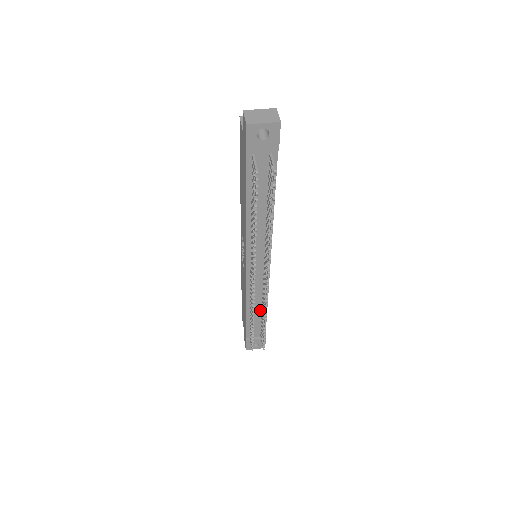
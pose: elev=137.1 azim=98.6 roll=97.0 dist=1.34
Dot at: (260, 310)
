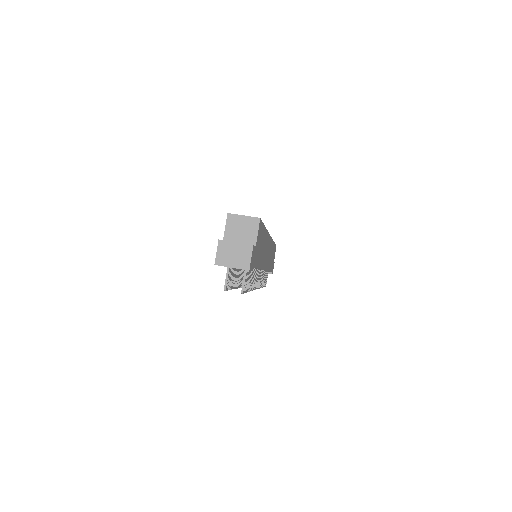
Dot at: occluded
